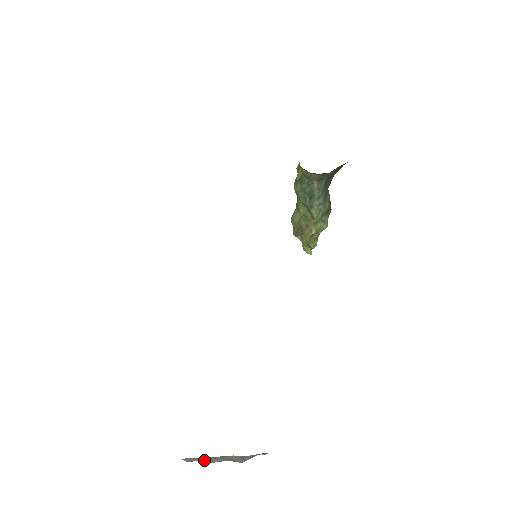
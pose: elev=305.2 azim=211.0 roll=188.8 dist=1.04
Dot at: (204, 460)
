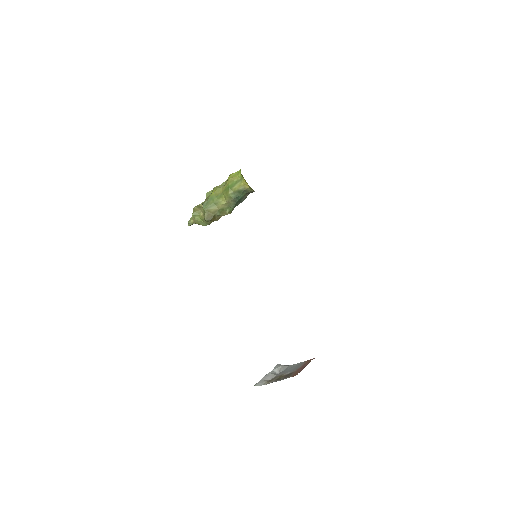
Dot at: (266, 381)
